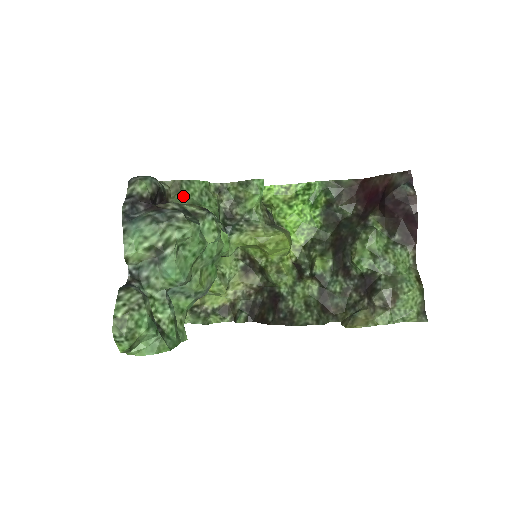
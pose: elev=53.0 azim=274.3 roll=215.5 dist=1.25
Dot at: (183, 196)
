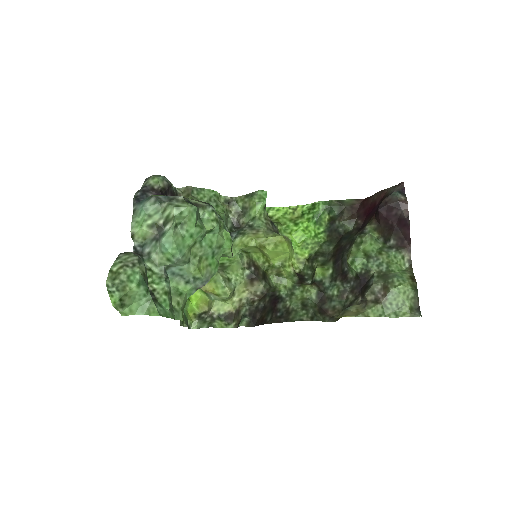
Dot at: (192, 198)
